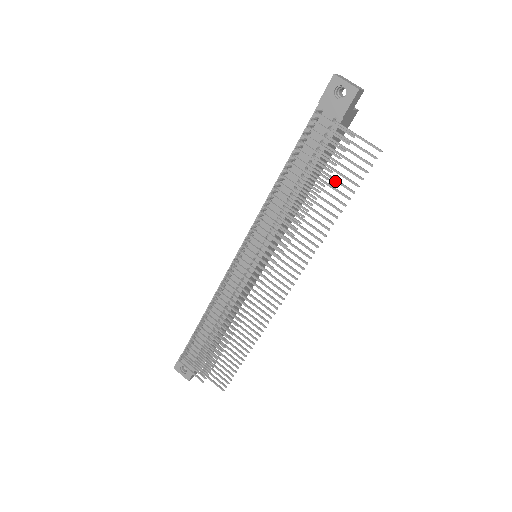
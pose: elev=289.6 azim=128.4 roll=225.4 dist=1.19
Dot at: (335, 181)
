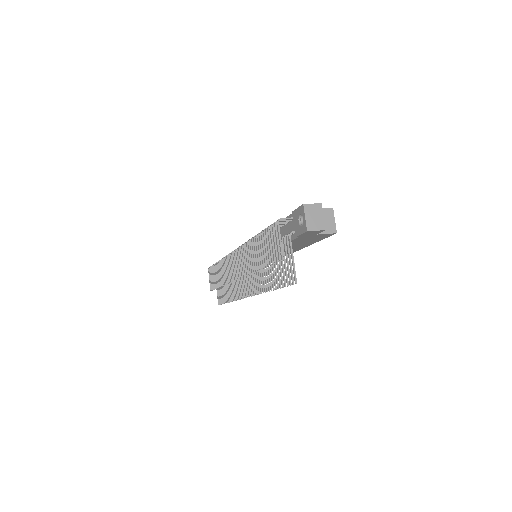
Dot at: (277, 269)
